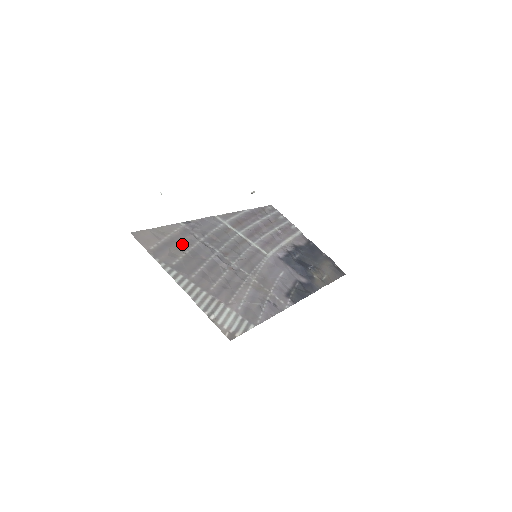
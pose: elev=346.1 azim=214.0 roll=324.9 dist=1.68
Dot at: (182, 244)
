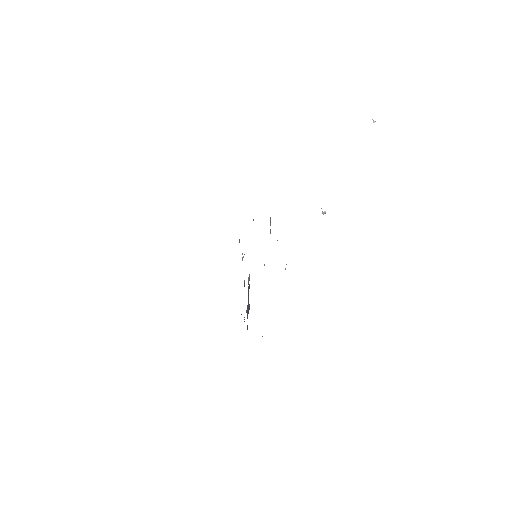
Dot at: occluded
